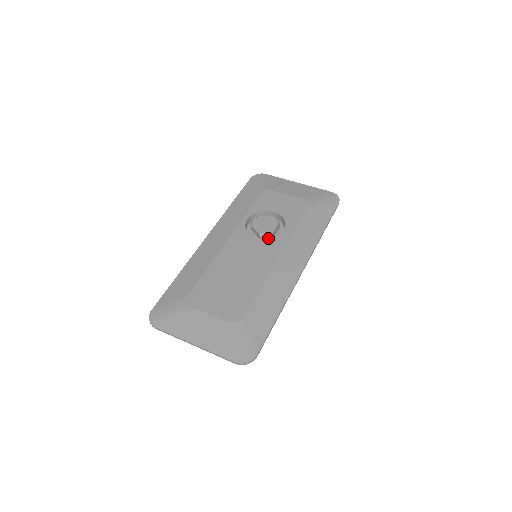
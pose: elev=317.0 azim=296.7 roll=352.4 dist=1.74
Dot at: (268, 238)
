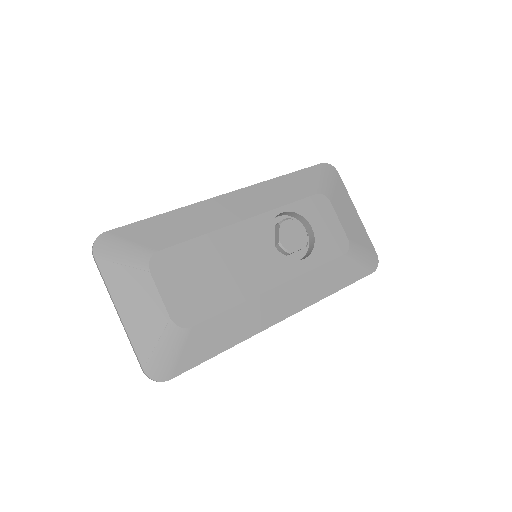
Dot at: (283, 252)
